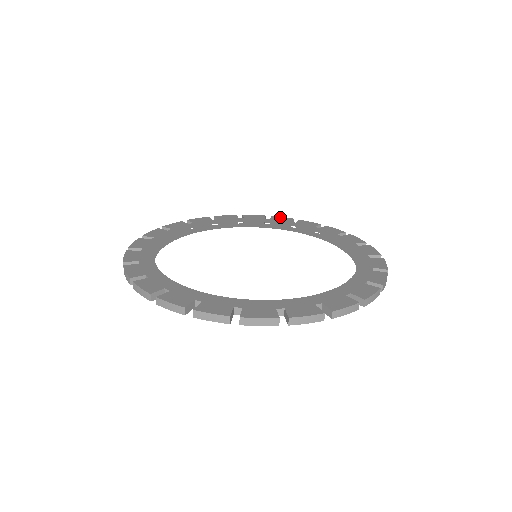
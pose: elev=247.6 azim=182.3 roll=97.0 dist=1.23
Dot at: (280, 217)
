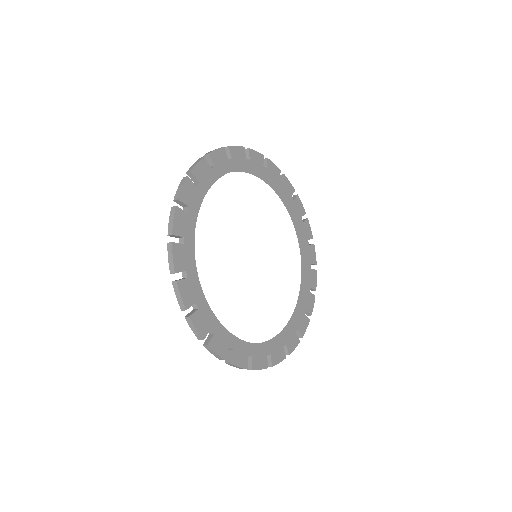
Dot at: (289, 181)
